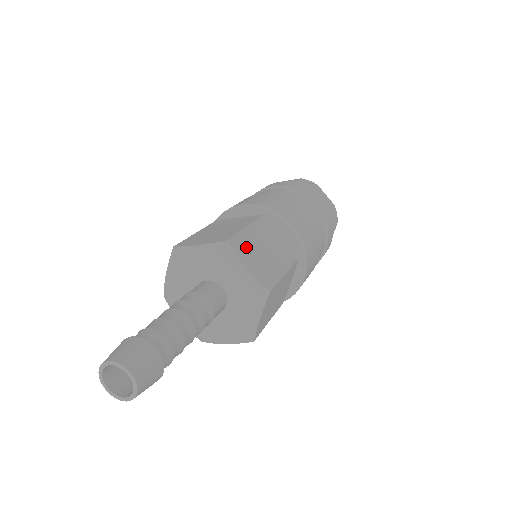
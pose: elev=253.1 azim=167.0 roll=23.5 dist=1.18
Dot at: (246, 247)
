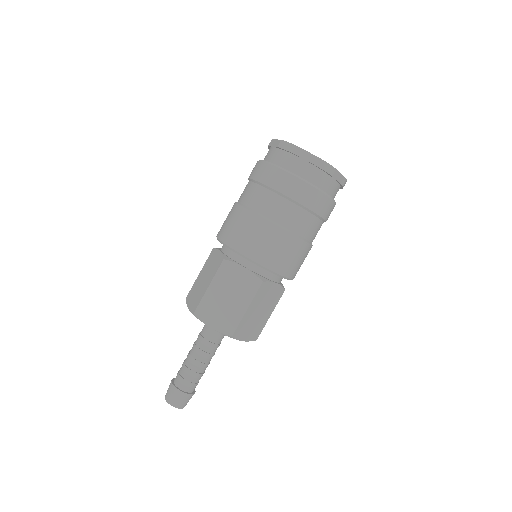
Dot at: (209, 308)
